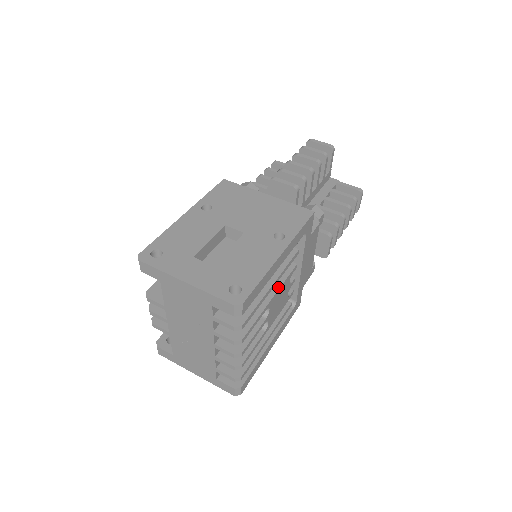
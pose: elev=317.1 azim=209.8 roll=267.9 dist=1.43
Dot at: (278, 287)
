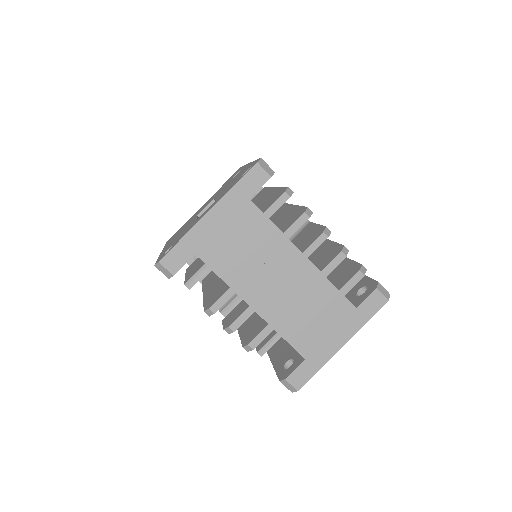
Dot at: (286, 205)
